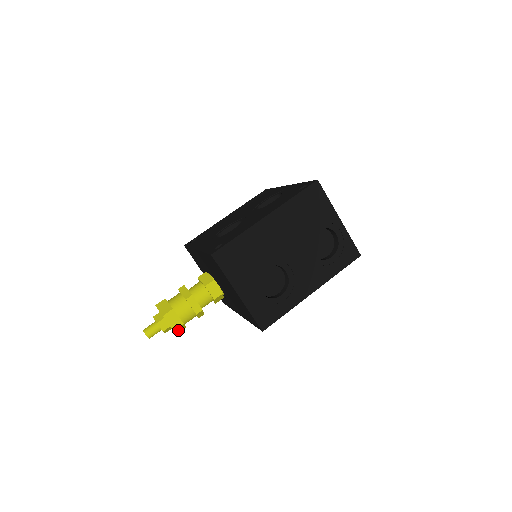
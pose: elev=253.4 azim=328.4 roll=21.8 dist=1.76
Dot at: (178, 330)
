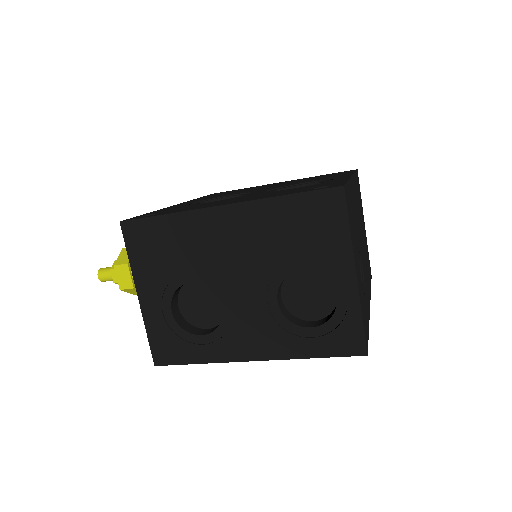
Dot at: (131, 291)
